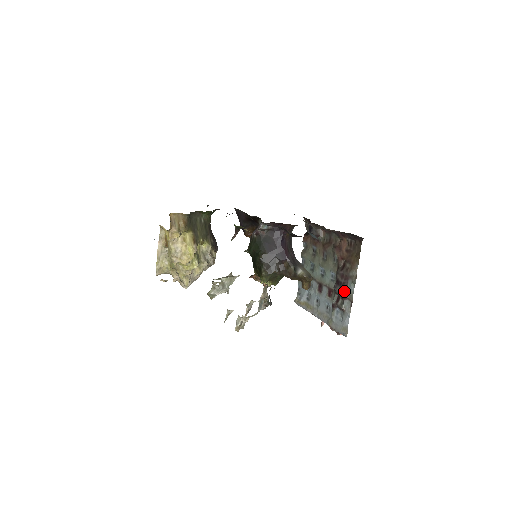
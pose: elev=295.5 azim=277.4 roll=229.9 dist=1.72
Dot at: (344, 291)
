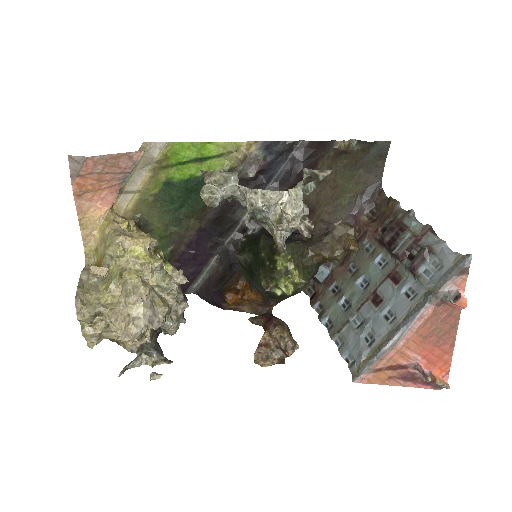
Dot at: (409, 232)
